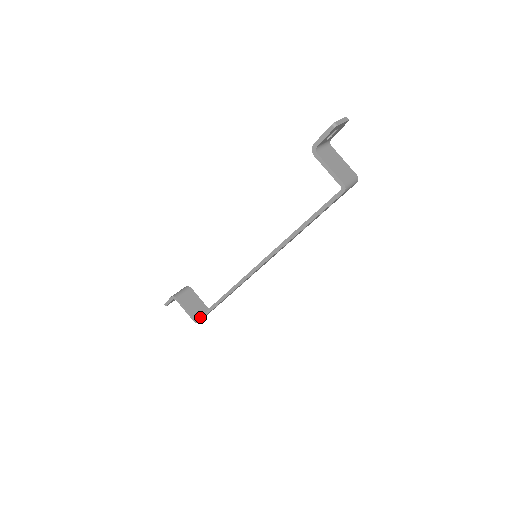
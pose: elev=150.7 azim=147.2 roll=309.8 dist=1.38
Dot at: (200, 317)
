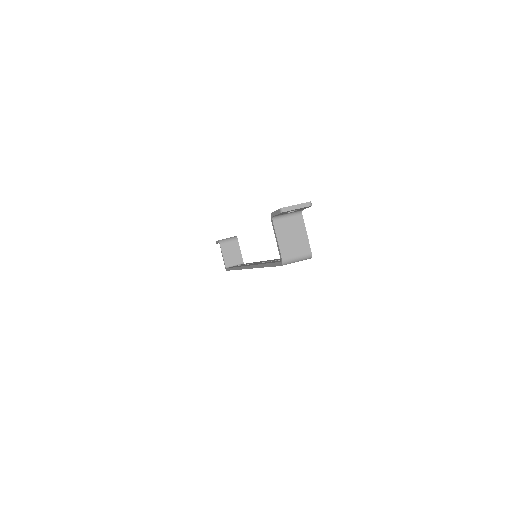
Dot at: (227, 268)
